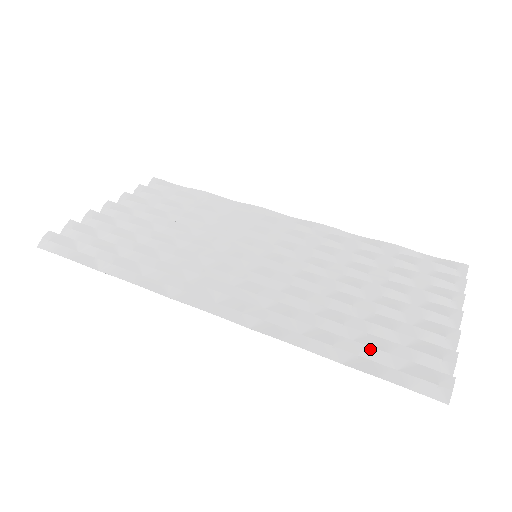
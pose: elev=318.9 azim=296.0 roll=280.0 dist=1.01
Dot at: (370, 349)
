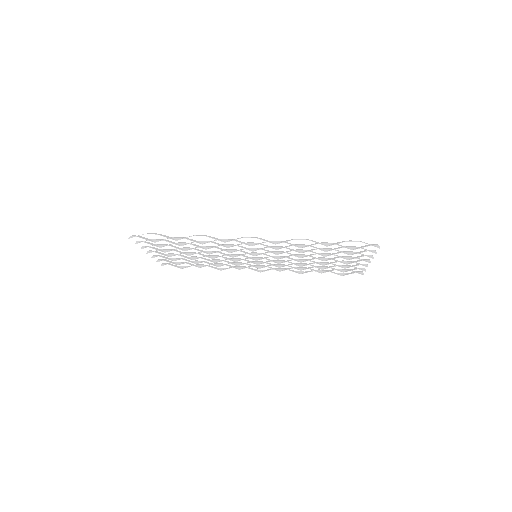
Dot at: (337, 244)
